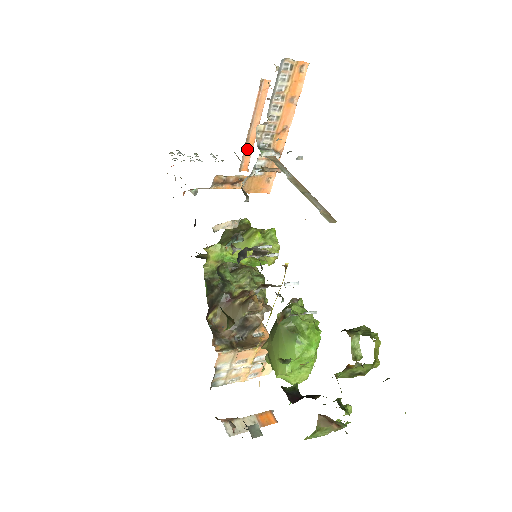
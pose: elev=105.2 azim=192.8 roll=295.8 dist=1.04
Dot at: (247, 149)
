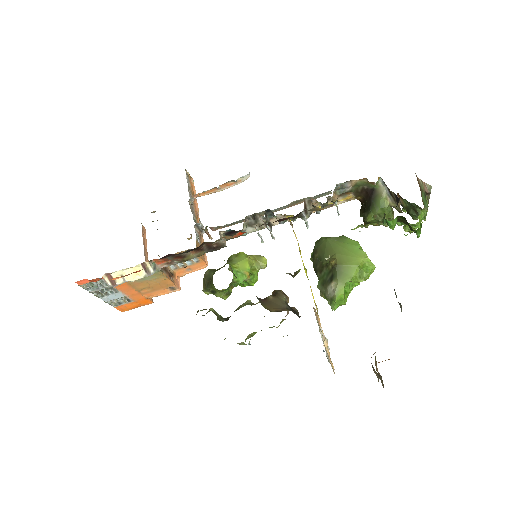
Dot at: occluded
